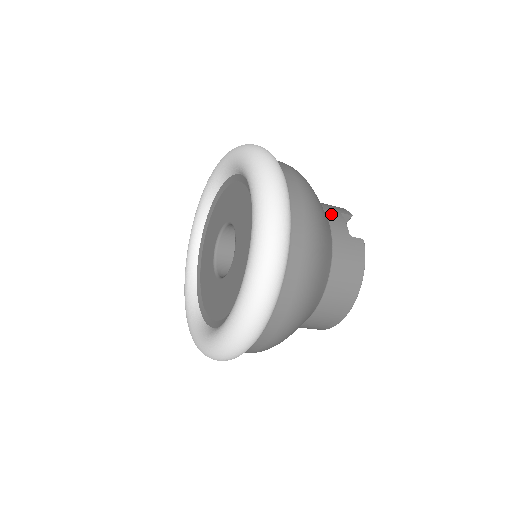
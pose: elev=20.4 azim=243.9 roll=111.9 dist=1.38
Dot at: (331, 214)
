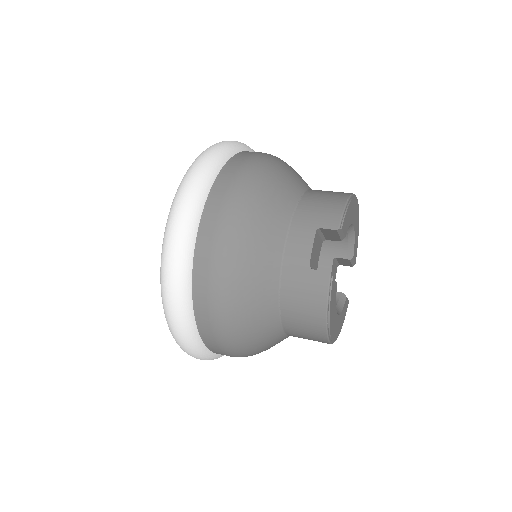
Dot at: (296, 235)
